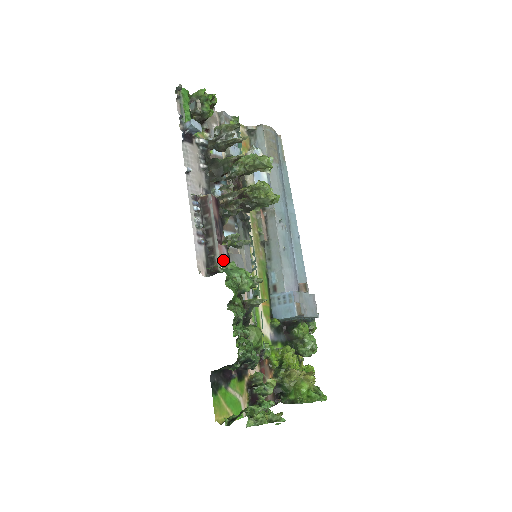
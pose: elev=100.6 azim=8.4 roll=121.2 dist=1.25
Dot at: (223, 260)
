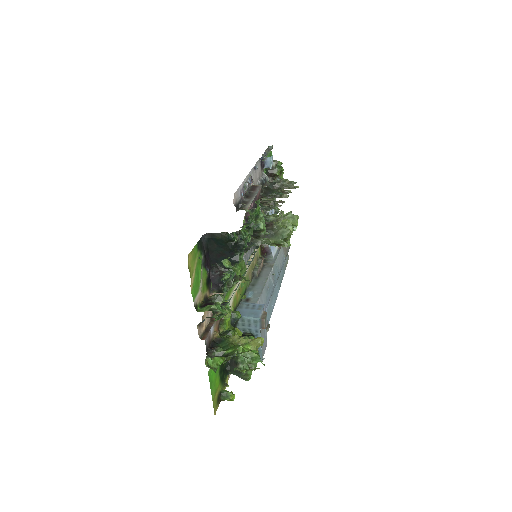
Dot at: (248, 213)
